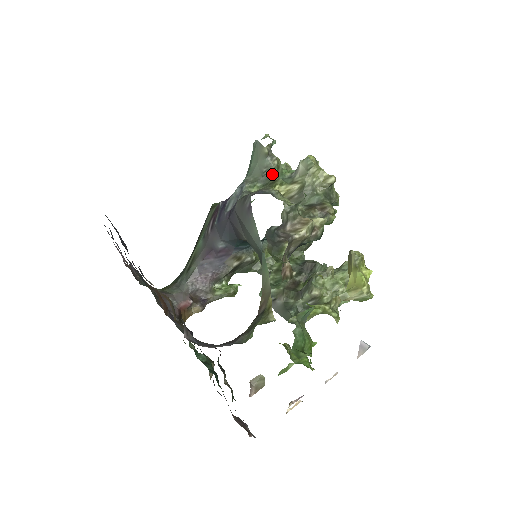
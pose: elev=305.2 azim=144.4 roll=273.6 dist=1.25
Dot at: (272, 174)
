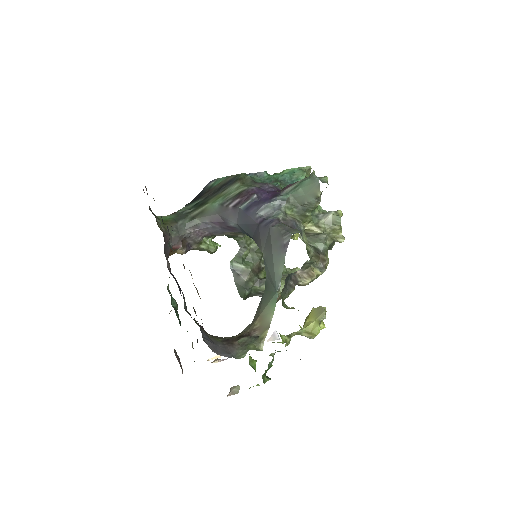
Dot at: (309, 209)
